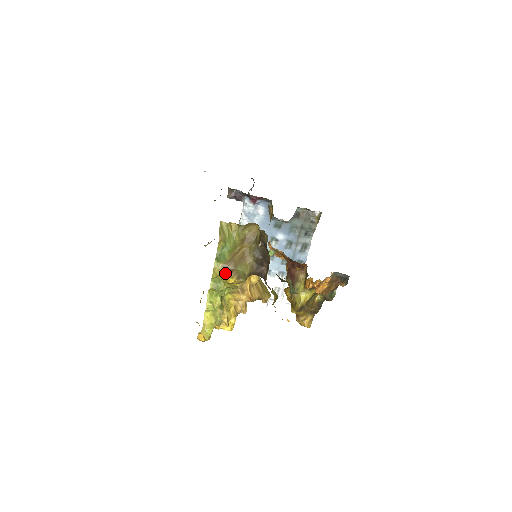
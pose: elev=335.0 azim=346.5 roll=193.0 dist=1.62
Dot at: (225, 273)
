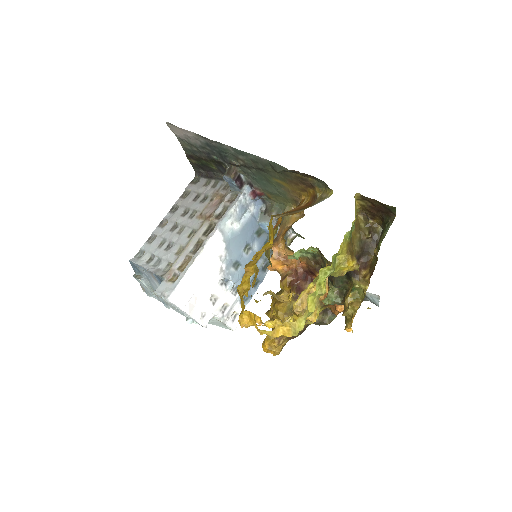
Dot at: (349, 253)
